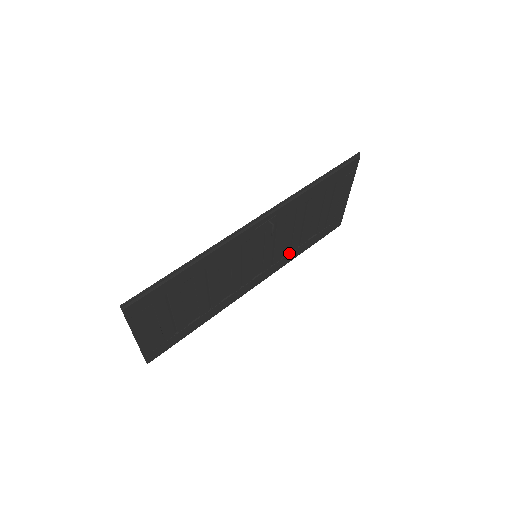
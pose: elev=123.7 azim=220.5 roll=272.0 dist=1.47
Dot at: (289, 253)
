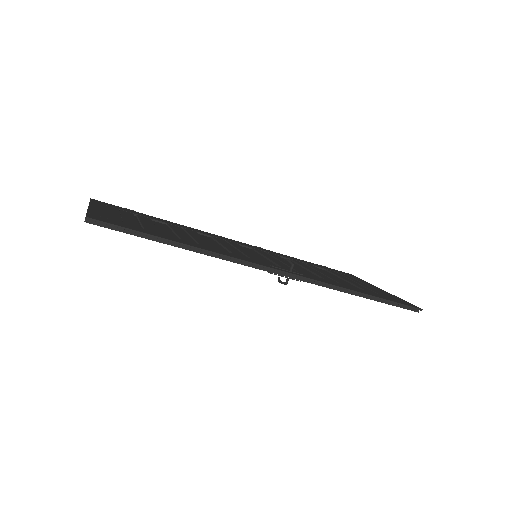
Dot at: occluded
